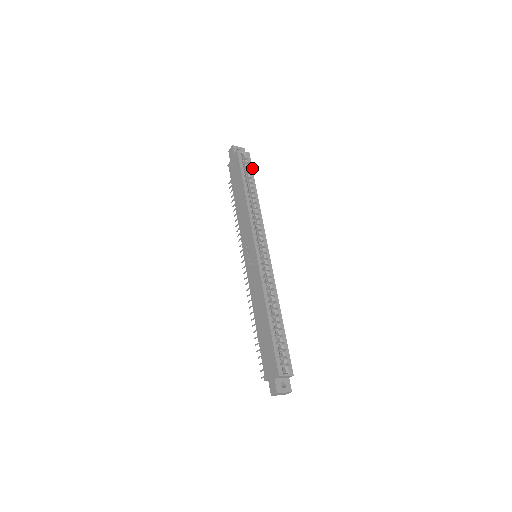
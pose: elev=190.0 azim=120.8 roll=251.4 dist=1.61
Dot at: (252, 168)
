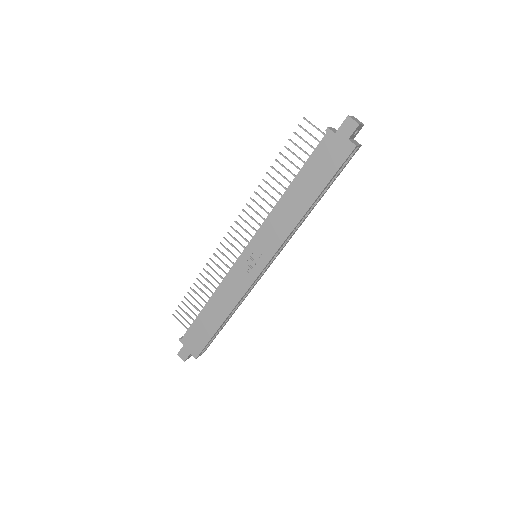
Dot at: occluded
